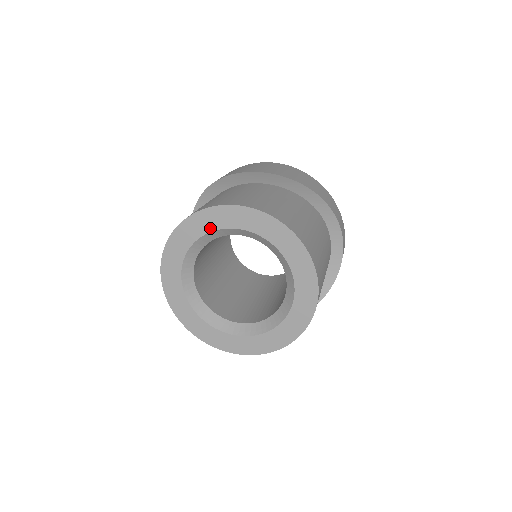
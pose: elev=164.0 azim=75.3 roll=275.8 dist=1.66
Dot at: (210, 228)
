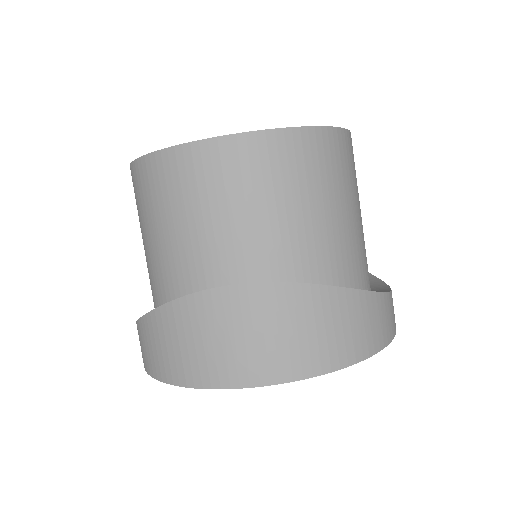
Dot at: occluded
